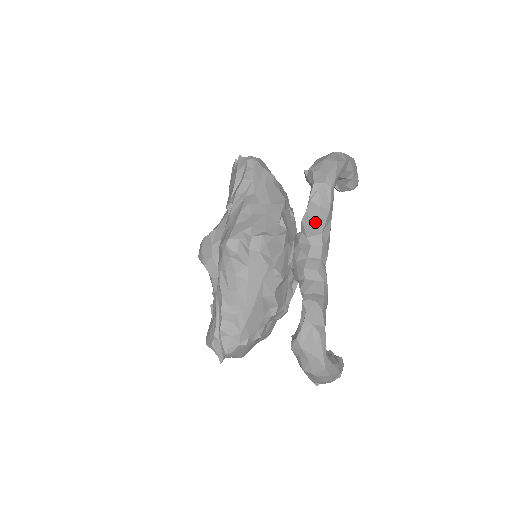
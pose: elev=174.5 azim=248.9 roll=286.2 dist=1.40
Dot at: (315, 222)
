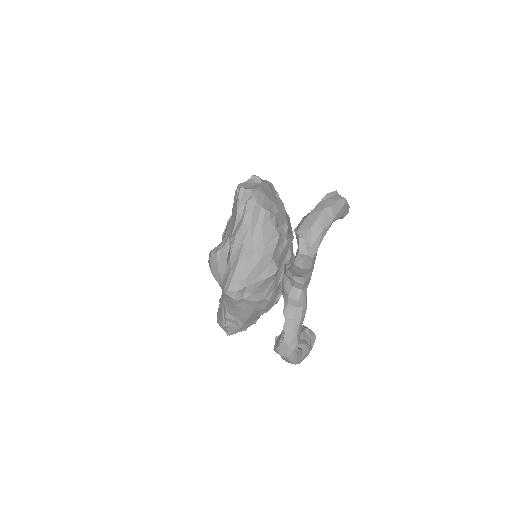
Dot at: (298, 273)
